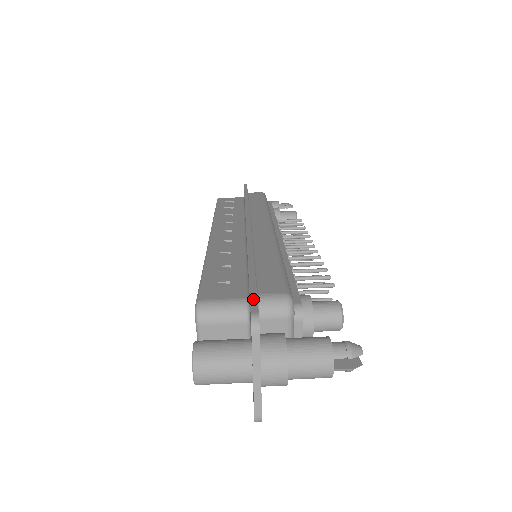
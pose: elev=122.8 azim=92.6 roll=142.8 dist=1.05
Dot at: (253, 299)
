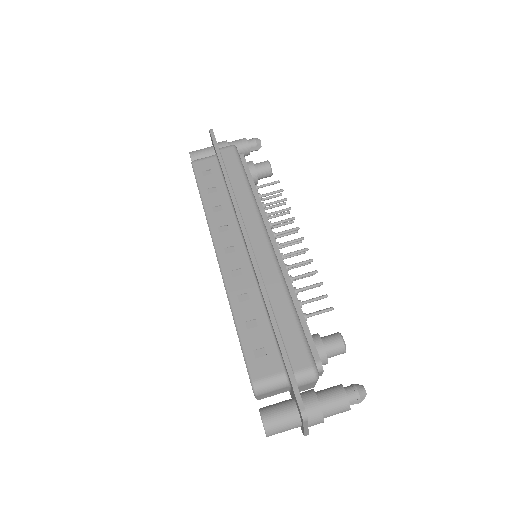
Dot at: (296, 391)
